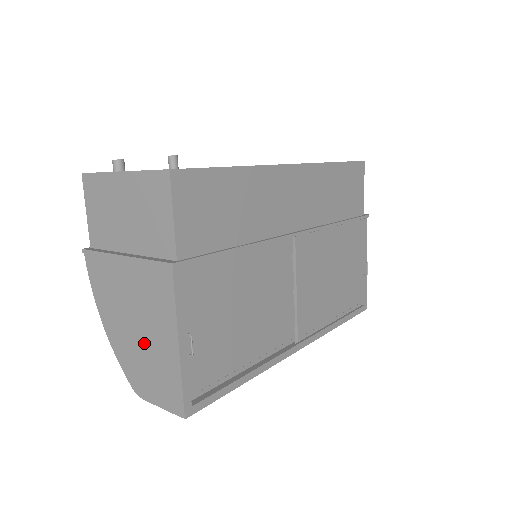
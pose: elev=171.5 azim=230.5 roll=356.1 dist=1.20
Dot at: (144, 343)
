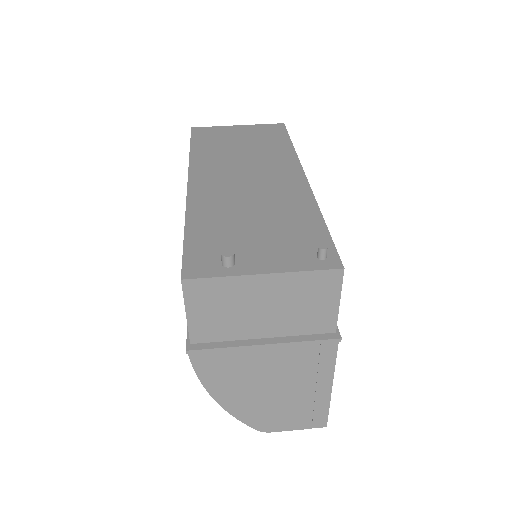
Dot at: (283, 397)
